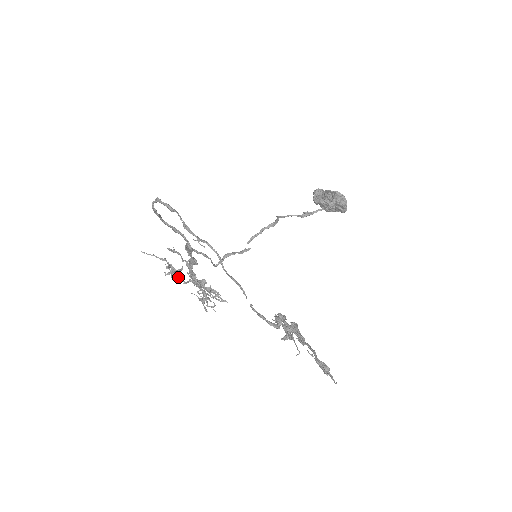
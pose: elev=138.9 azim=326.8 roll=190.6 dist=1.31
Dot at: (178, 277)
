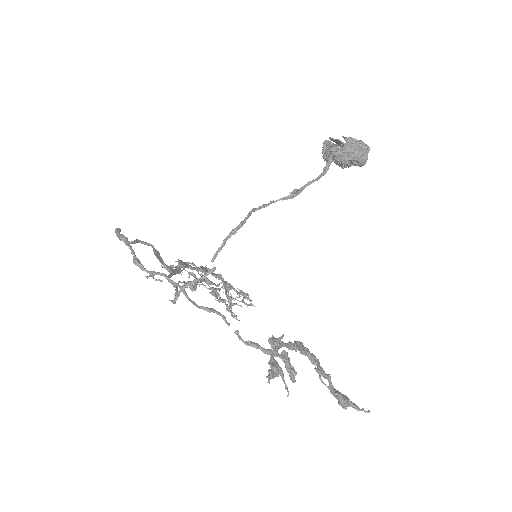
Dot at: (206, 282)
